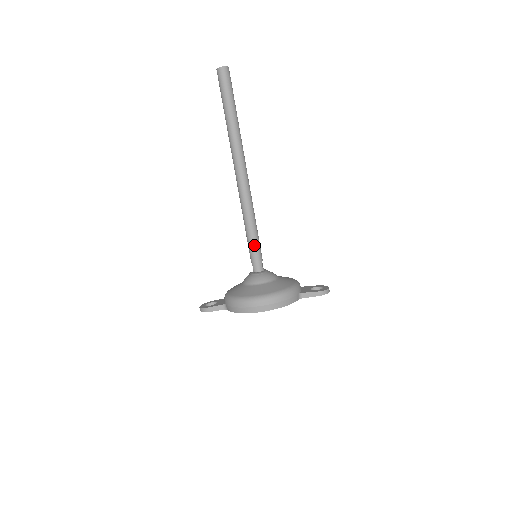
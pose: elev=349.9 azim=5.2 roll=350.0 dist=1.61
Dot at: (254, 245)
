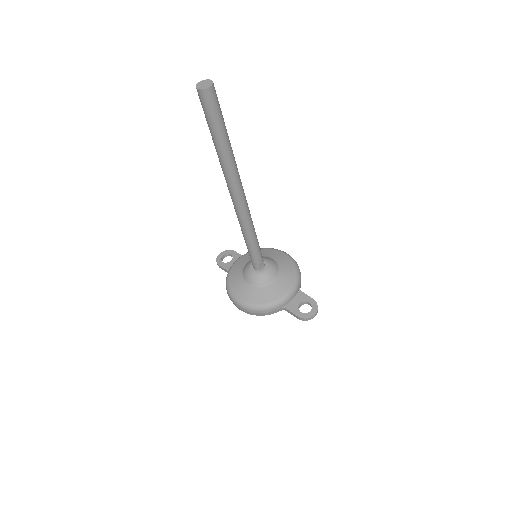
Dot at: (250, 252)
